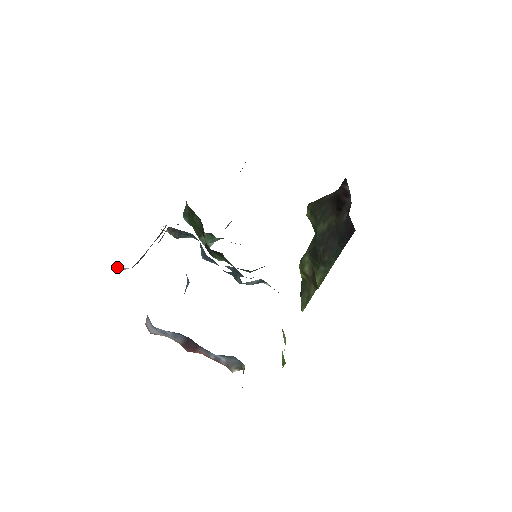
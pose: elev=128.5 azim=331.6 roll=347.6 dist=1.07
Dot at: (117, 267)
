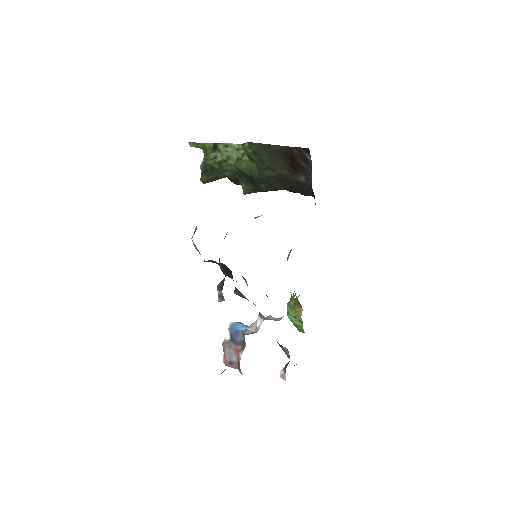
Dot at: occluded
